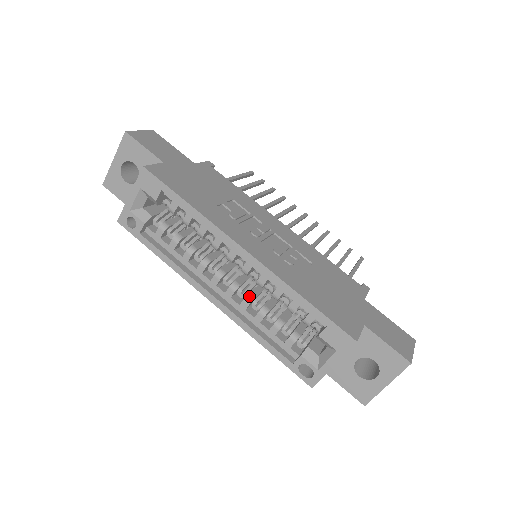
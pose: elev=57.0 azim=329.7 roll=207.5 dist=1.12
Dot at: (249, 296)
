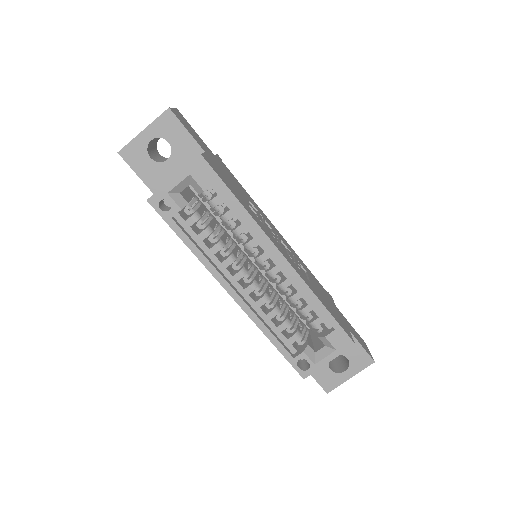
Dot at: (266, 295)
